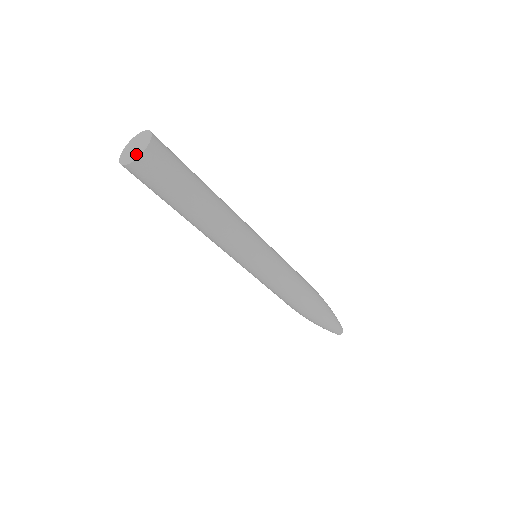
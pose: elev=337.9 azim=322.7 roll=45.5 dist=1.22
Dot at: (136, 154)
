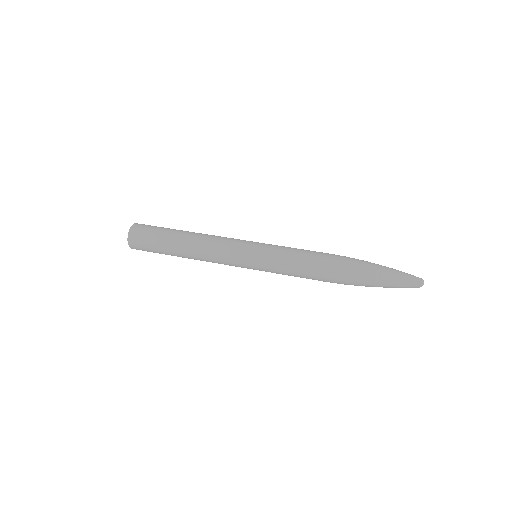
Dot at: (130, 236)
